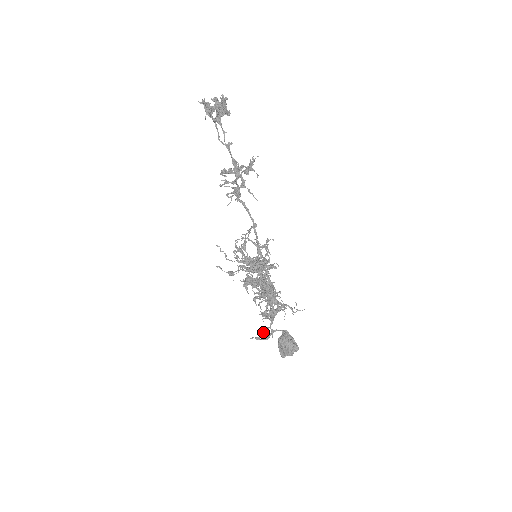
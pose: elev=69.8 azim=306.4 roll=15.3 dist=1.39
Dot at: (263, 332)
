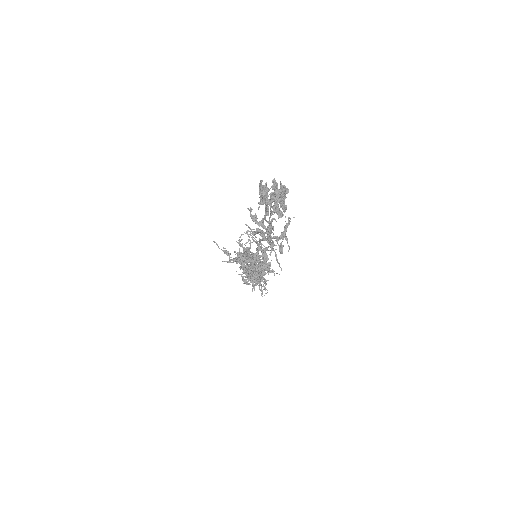
Dot at: occluded
